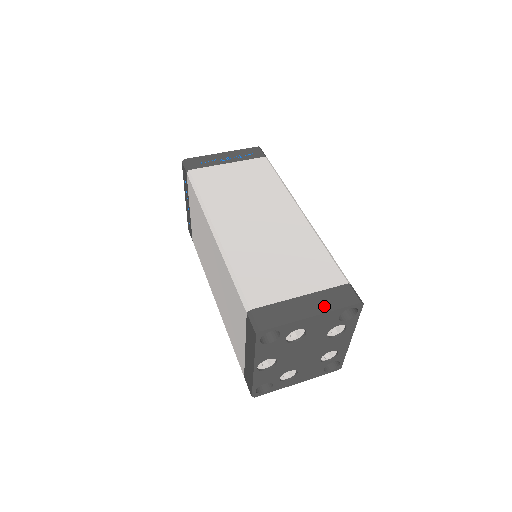
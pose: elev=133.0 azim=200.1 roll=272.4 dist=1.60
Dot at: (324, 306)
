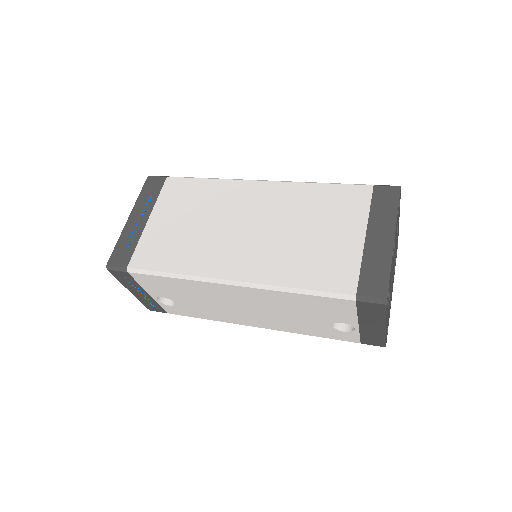
Dot at: occluded
